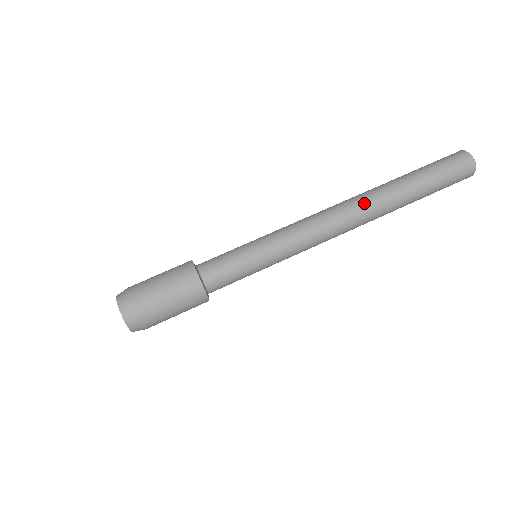
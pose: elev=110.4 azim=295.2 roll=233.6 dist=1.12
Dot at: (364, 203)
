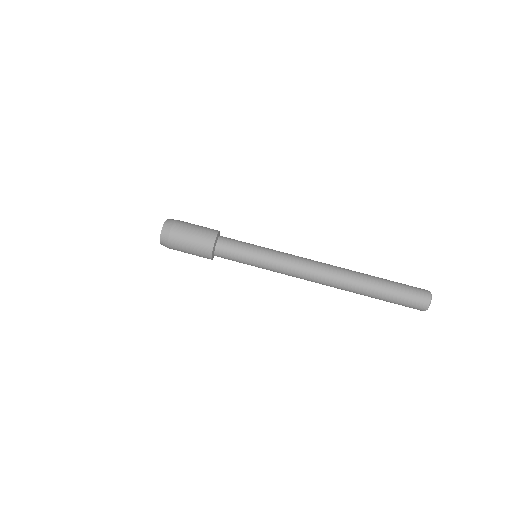
Dot at: (340, 272)
